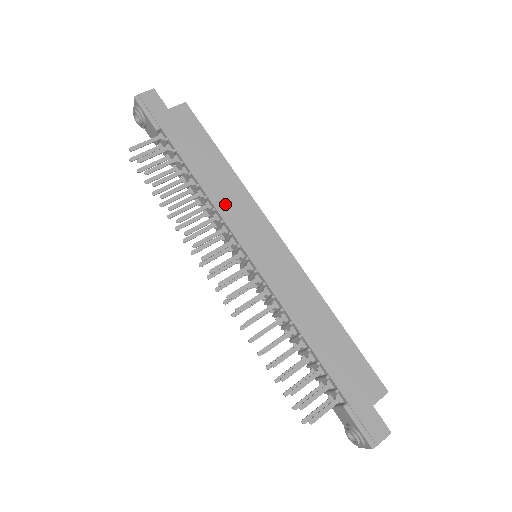
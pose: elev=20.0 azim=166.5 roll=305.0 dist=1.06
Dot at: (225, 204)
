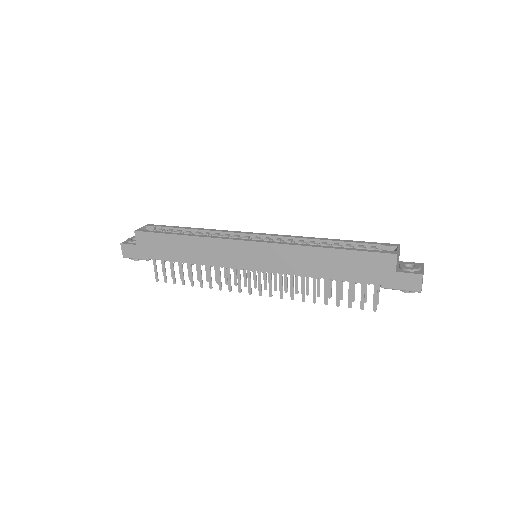
Dot at: (211, 258)
